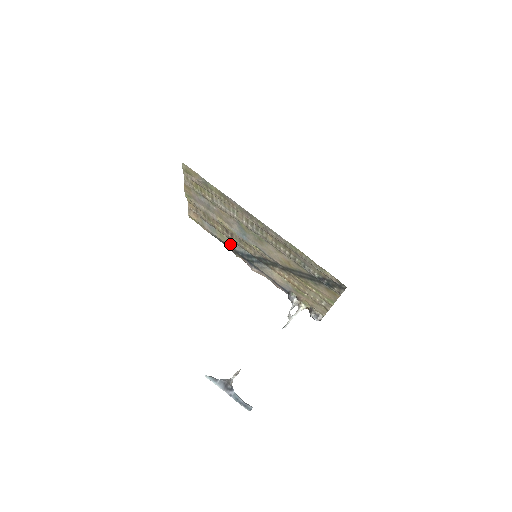
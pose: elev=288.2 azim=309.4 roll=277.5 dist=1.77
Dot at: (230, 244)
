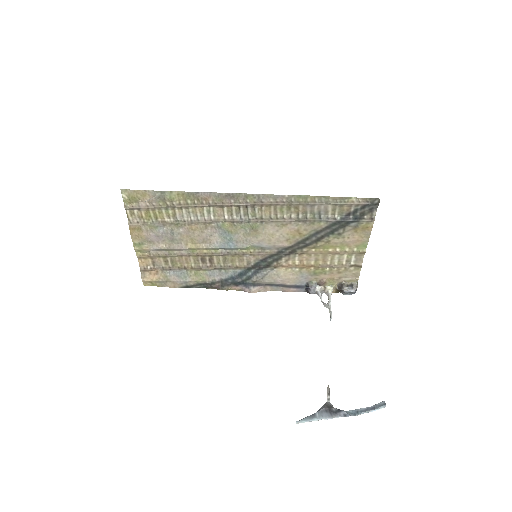
Dot at: (212, 277)
